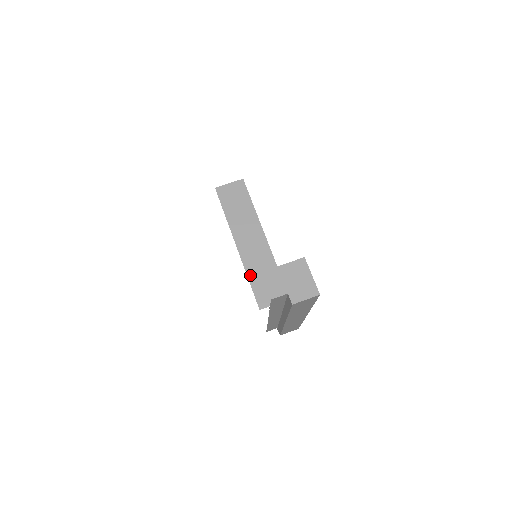
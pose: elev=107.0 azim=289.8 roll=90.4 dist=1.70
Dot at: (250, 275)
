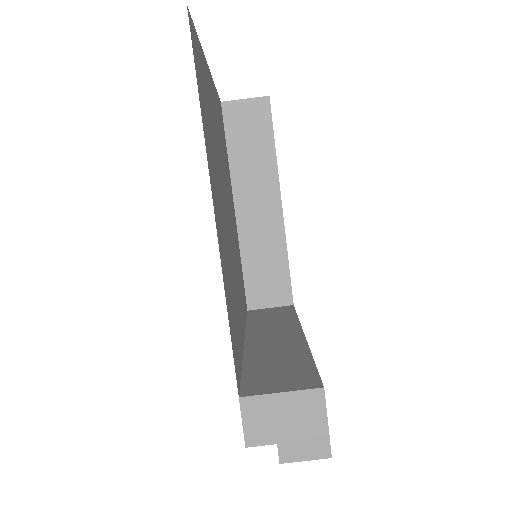
Dot at: (245, 258)
